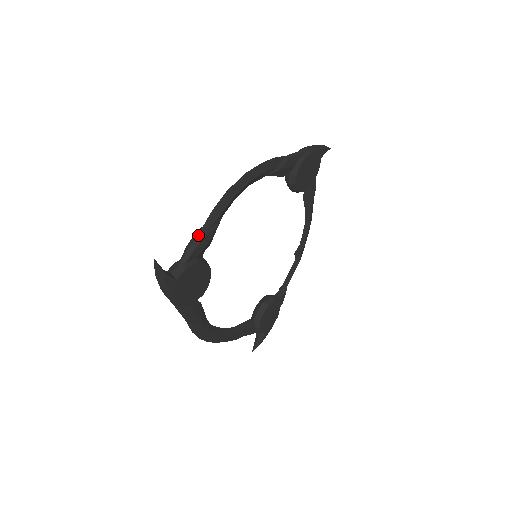
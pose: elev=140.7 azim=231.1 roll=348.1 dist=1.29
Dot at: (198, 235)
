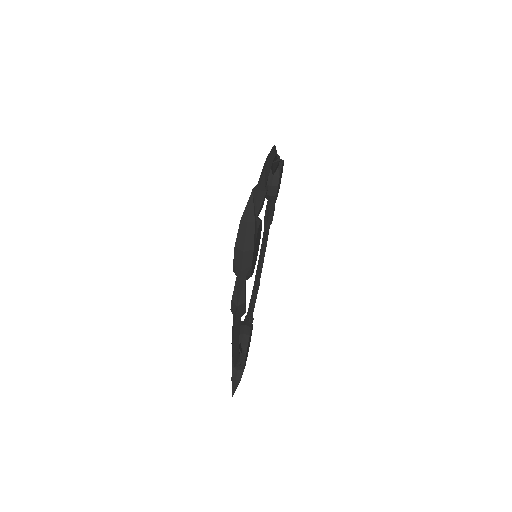
Dot at: (260, 190)
